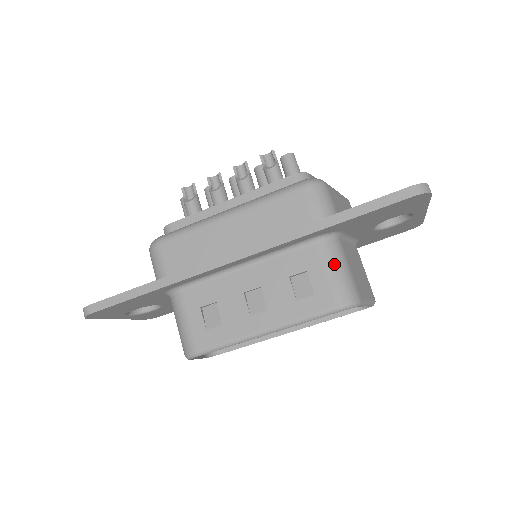
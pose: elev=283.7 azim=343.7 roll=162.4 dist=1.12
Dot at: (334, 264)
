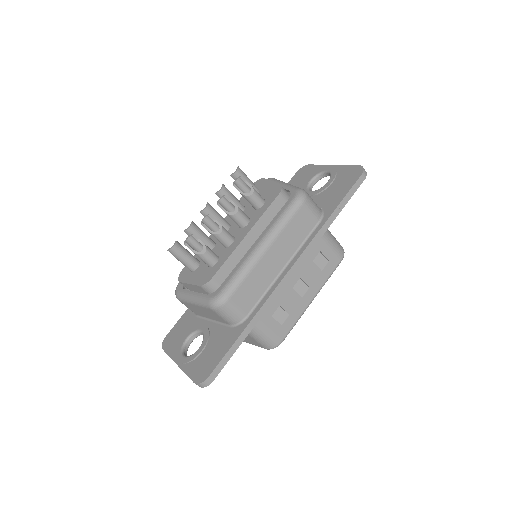
Dot at: (330, 237)
